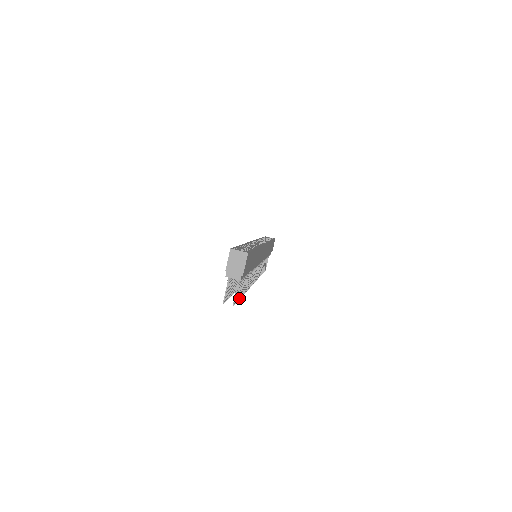
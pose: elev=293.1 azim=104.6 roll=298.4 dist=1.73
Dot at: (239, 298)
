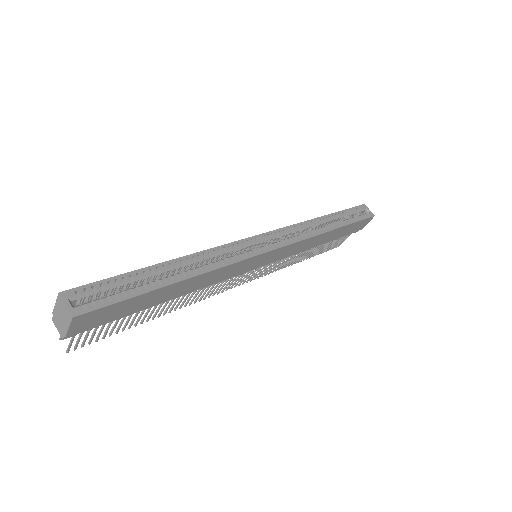
Dot at: (116, 332)
